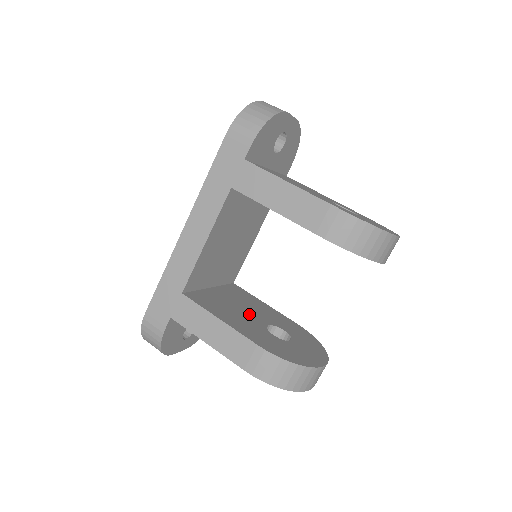
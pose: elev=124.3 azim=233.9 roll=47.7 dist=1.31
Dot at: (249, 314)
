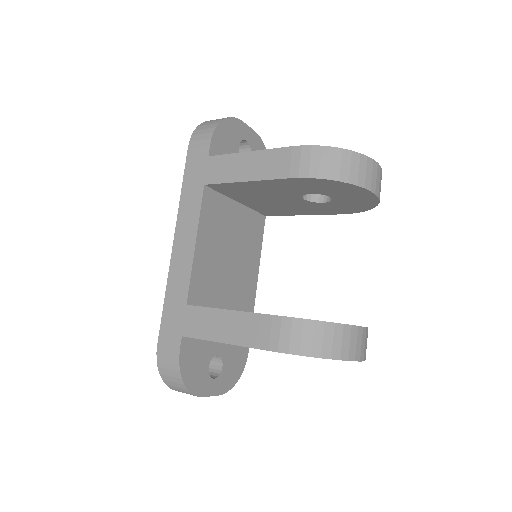
Dot at: occluded
